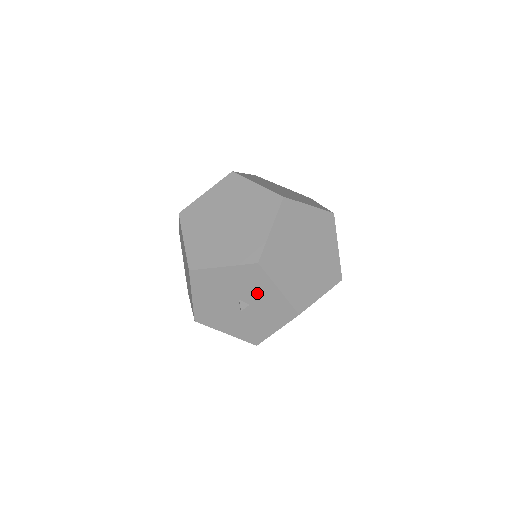
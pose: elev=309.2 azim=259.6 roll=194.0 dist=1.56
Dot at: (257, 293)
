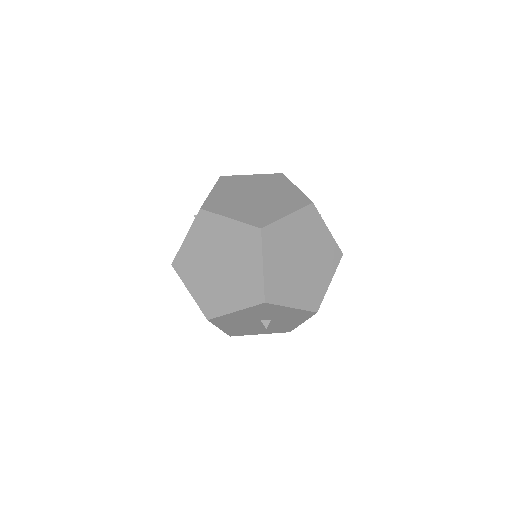
Dot at: (274, 314)
